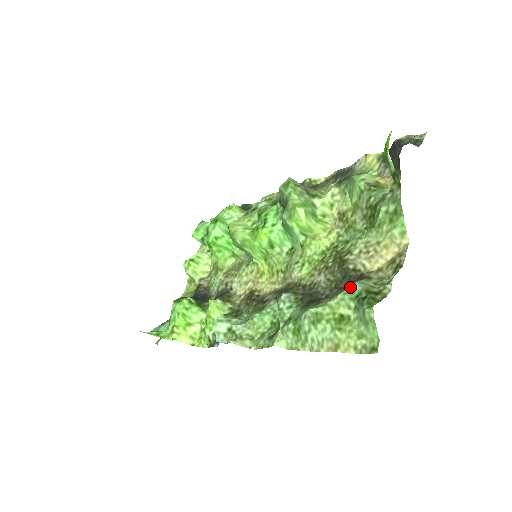
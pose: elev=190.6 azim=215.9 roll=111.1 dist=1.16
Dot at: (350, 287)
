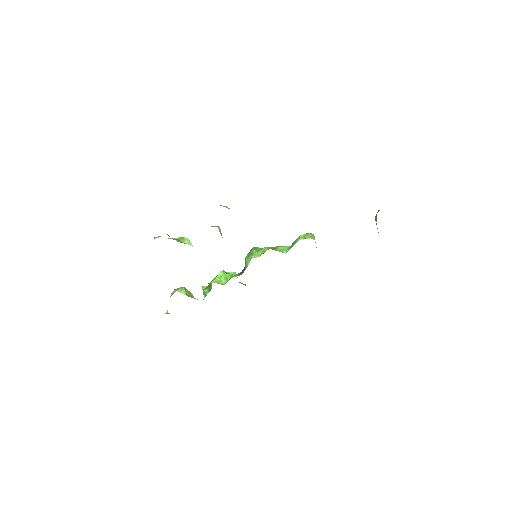
Dot at: occluded
